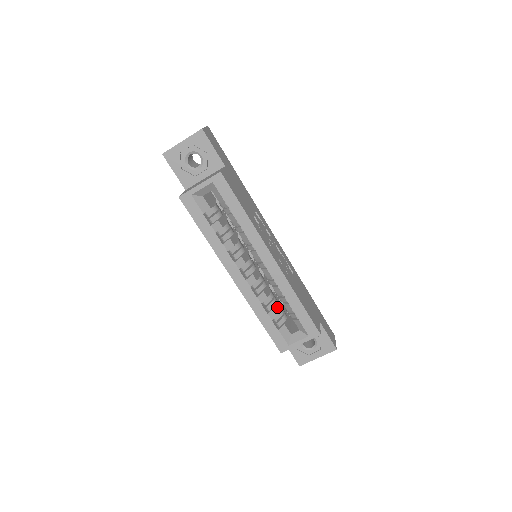
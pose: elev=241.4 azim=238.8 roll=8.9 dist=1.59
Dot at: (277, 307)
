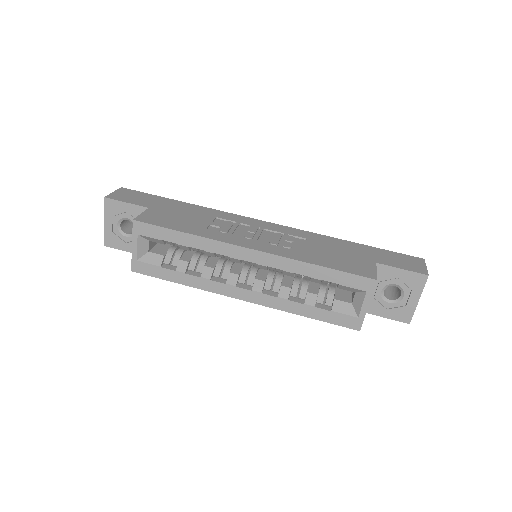
Dot at: (316, 287)
